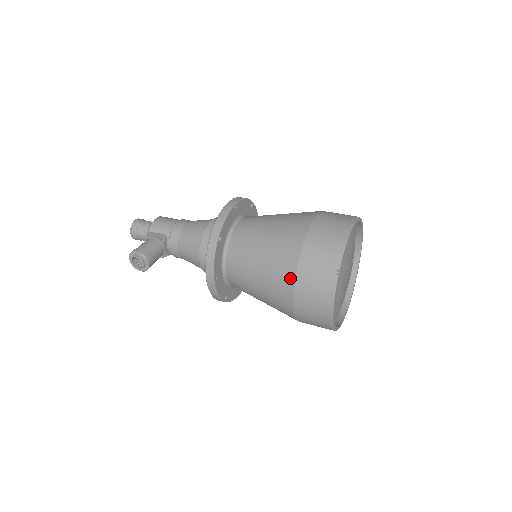
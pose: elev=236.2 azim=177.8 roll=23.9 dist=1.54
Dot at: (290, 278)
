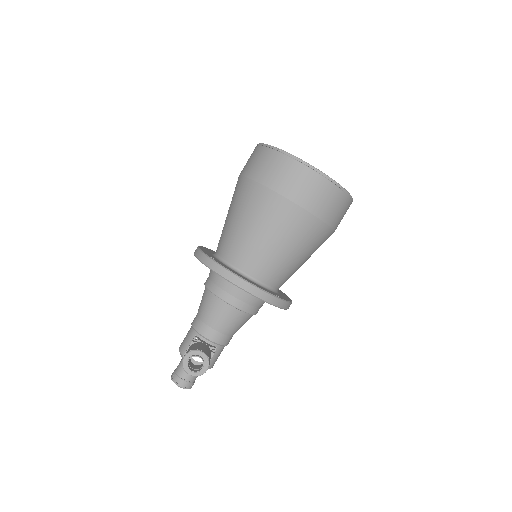
Dot at: (269, 195)
